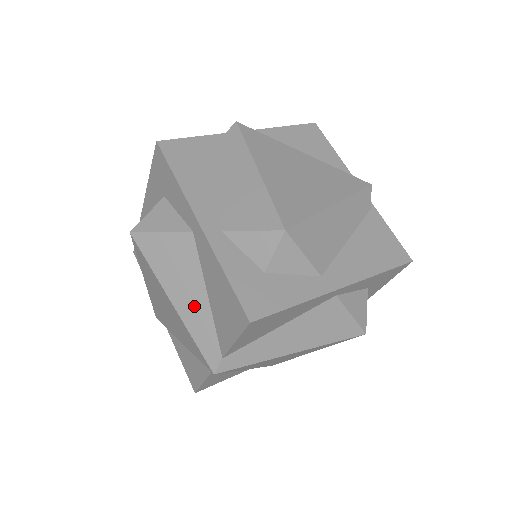
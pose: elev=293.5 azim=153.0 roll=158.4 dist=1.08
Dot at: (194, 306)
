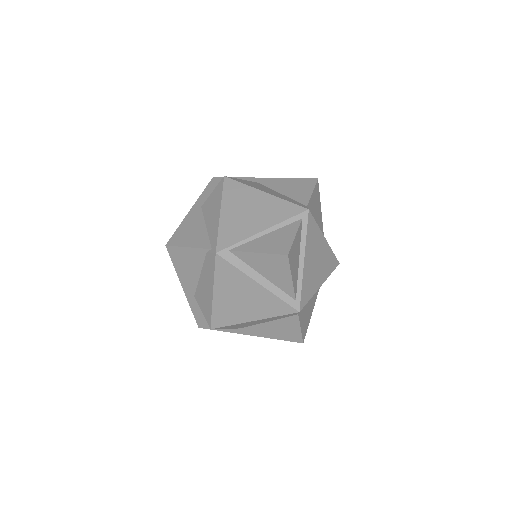
Dot at: (277, 194)
